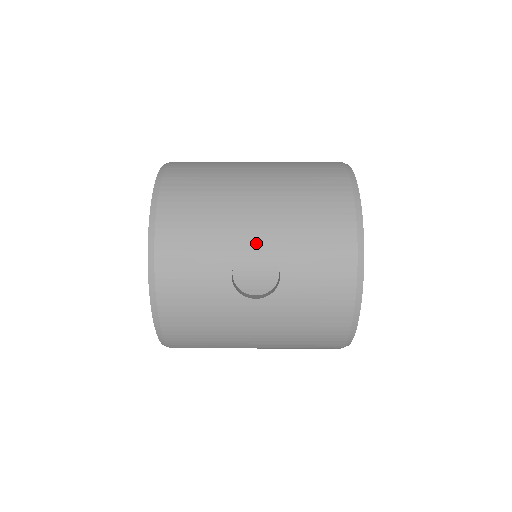
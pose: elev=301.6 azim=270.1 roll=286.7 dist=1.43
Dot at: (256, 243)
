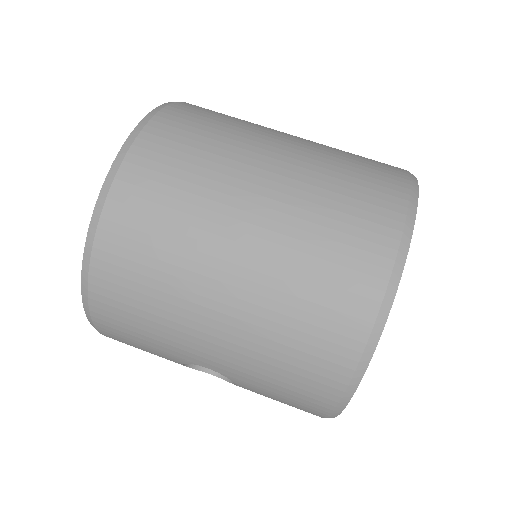
Dot at: (209, 364)
